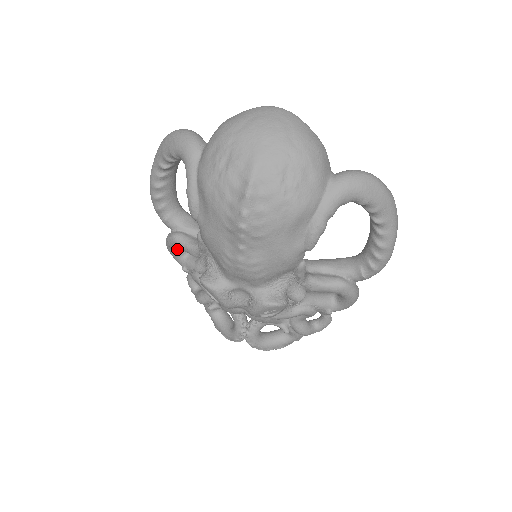
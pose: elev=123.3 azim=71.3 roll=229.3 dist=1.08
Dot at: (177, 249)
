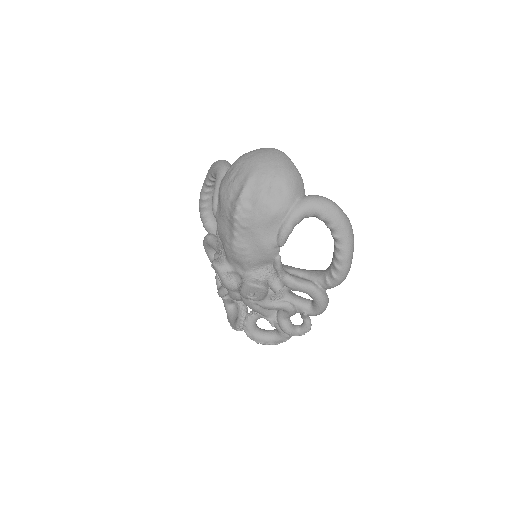
Dot at: (209, 248)
